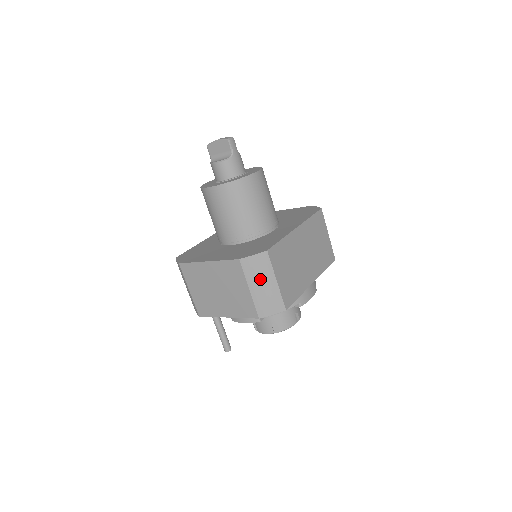
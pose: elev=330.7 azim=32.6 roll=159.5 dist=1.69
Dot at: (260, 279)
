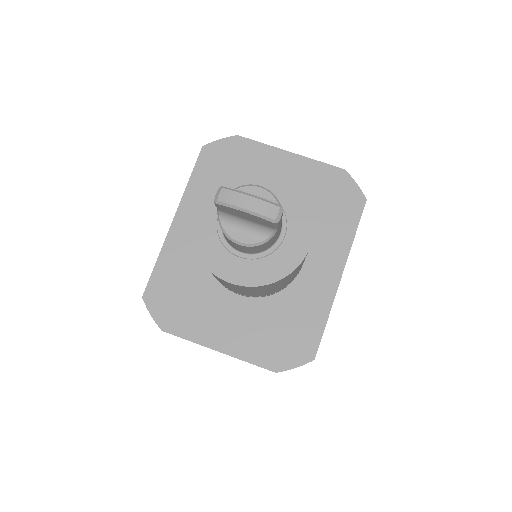
Dot at: occluded
